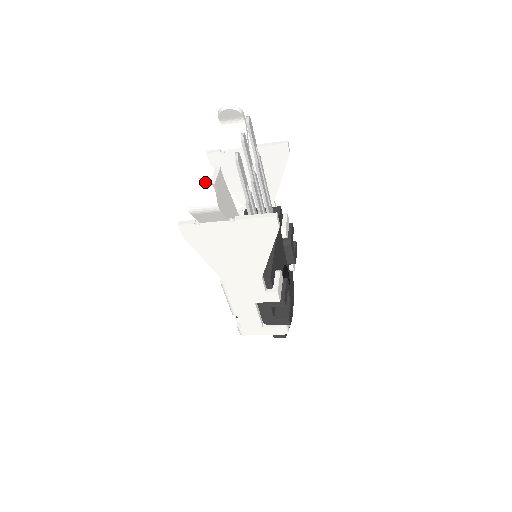
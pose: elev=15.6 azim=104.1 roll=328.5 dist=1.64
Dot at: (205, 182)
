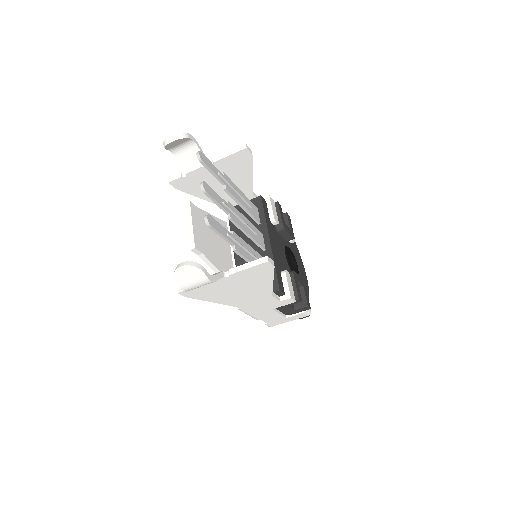
Dot at: (189, 267)
